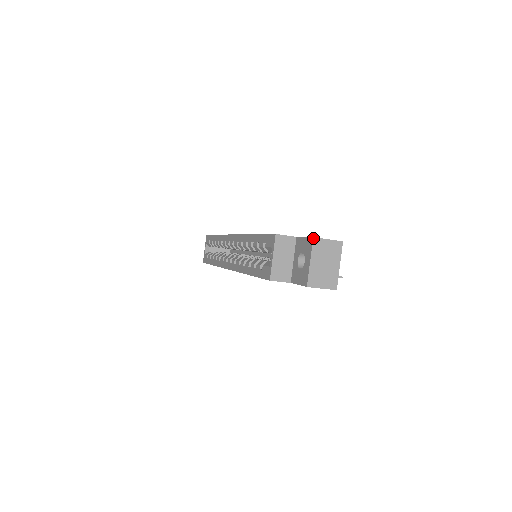
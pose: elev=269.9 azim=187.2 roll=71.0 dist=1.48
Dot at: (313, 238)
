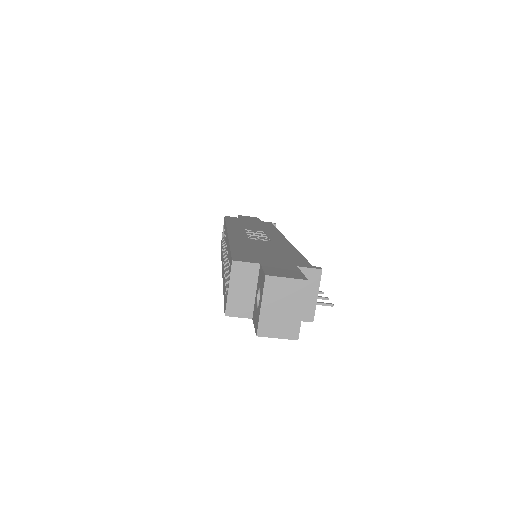
Dot at: (265, 276)
